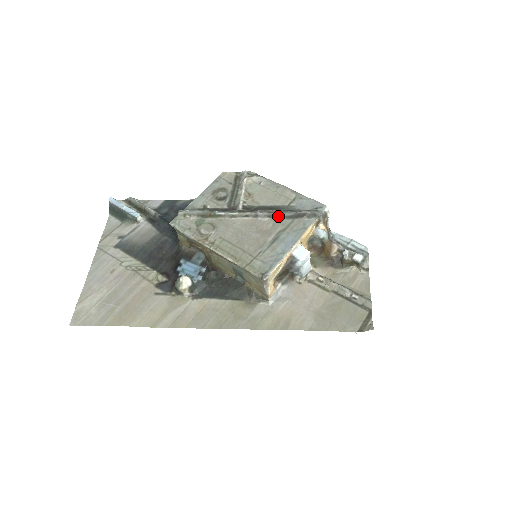
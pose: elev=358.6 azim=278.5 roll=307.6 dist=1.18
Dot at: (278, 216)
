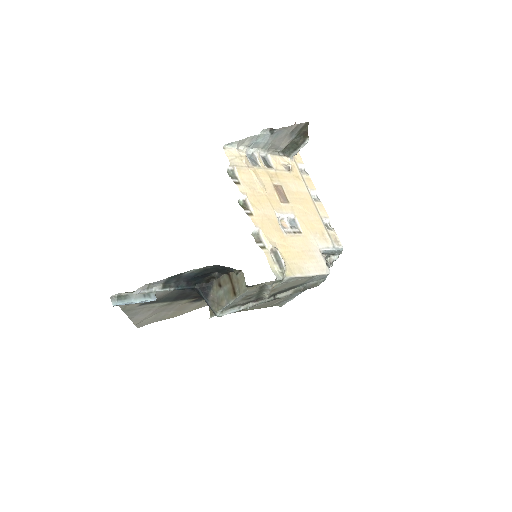
Dot at: (294, 290)
